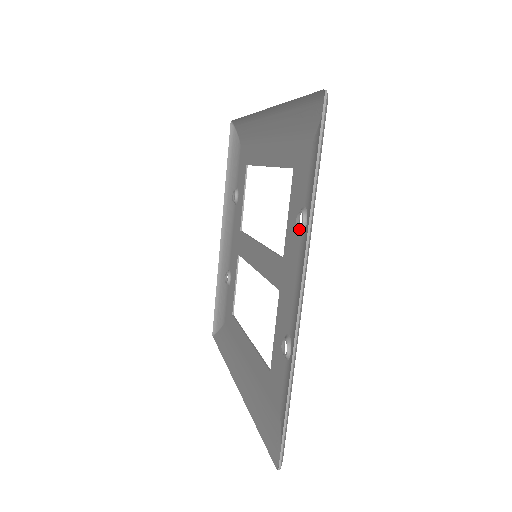
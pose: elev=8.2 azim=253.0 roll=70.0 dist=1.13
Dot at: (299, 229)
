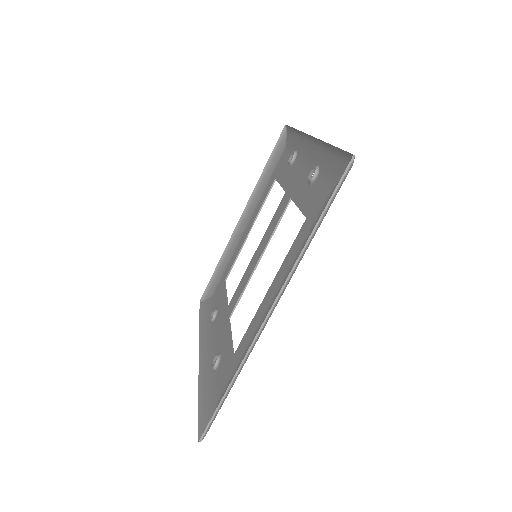
Dot at: (293, 156)
